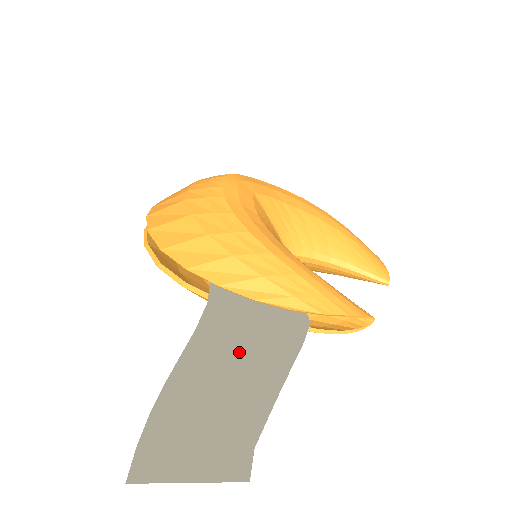
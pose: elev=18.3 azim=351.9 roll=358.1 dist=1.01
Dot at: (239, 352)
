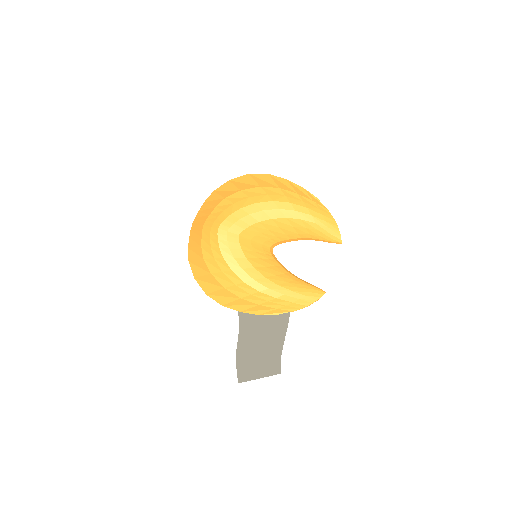
Dot at: (261, 334)
